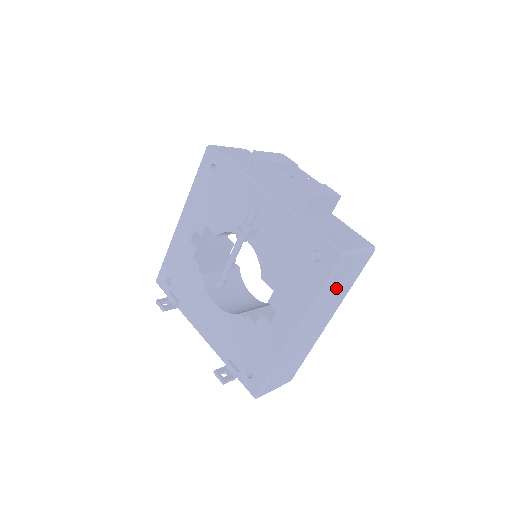
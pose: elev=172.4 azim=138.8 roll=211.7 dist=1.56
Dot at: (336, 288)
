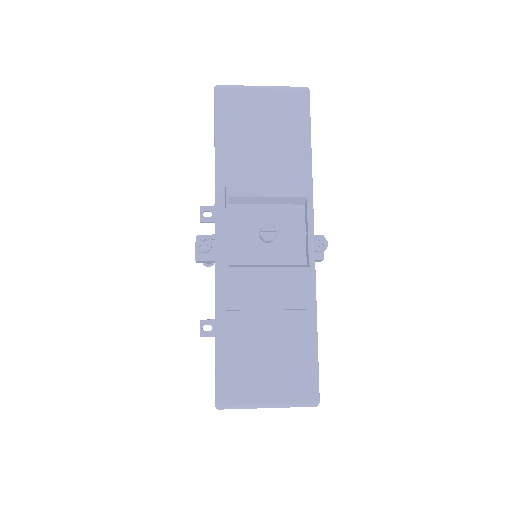
Dot at: occluded
